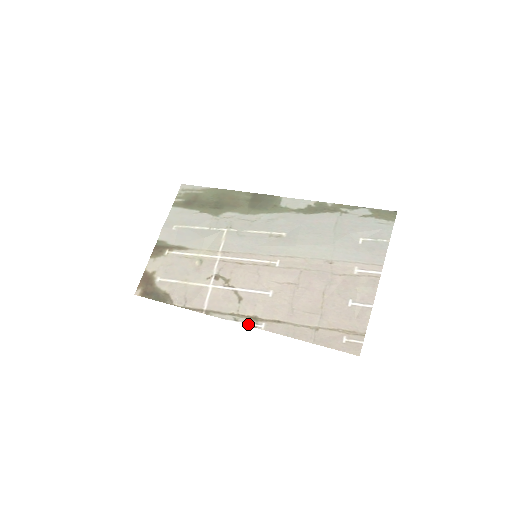
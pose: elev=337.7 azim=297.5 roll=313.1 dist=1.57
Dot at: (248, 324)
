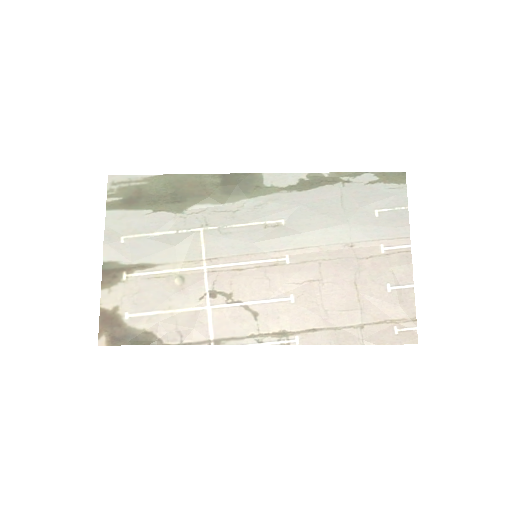
Dot at: (277, 343)
